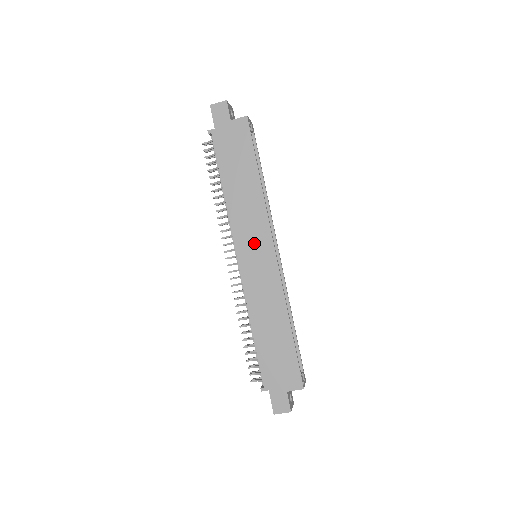
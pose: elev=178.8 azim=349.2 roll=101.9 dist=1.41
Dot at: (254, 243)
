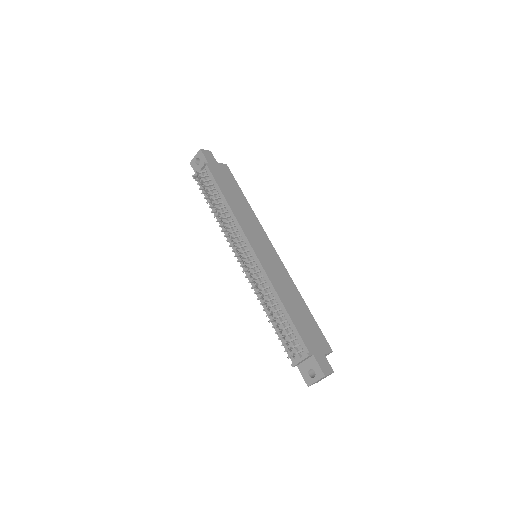
Dot at: (260, 241)
